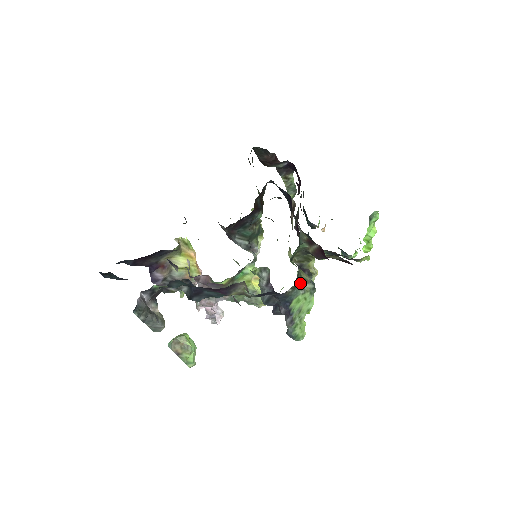
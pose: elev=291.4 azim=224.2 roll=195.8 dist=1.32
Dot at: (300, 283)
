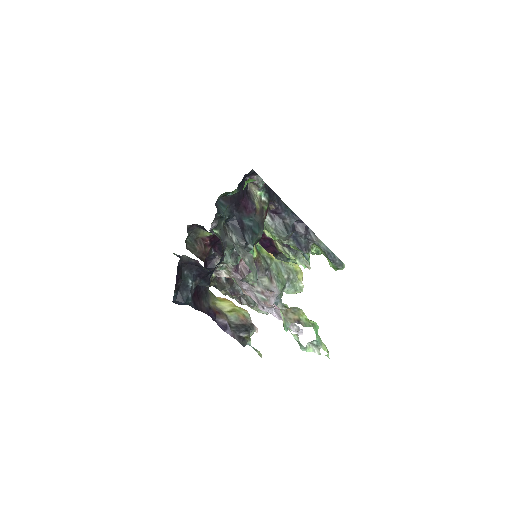
Dot at: occluded
